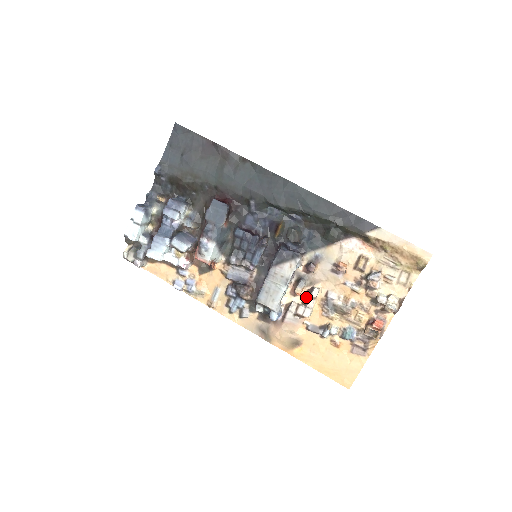
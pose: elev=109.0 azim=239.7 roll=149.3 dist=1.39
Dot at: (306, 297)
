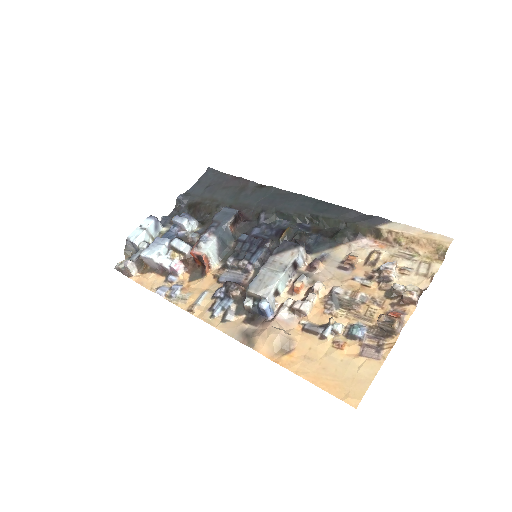
Dot at: (306, 295)
